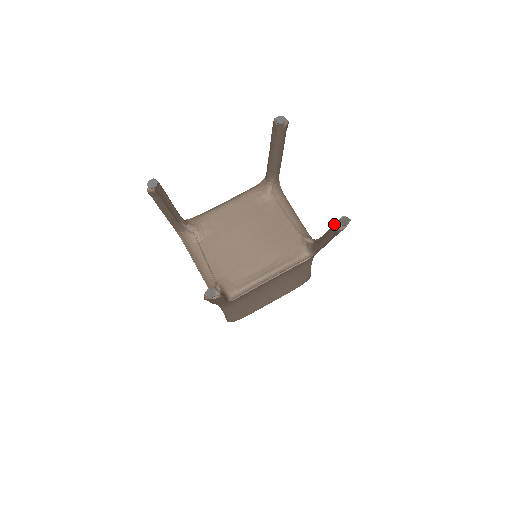
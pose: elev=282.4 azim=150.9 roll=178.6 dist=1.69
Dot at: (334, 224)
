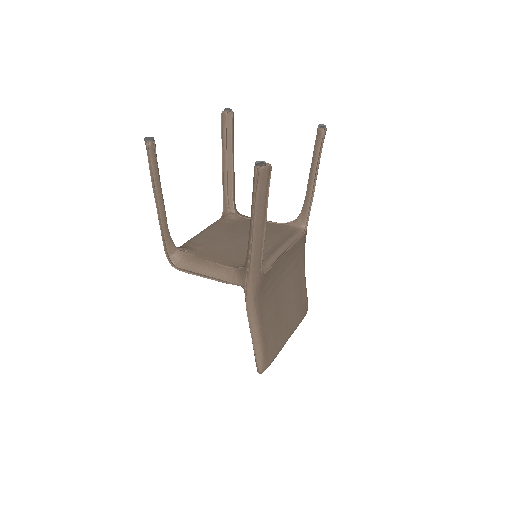
Dot at: occluded
